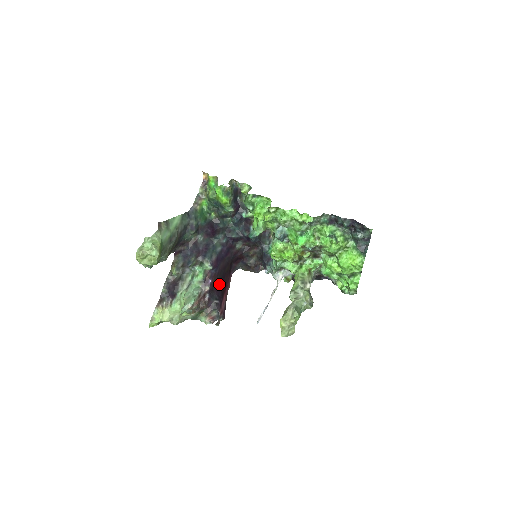
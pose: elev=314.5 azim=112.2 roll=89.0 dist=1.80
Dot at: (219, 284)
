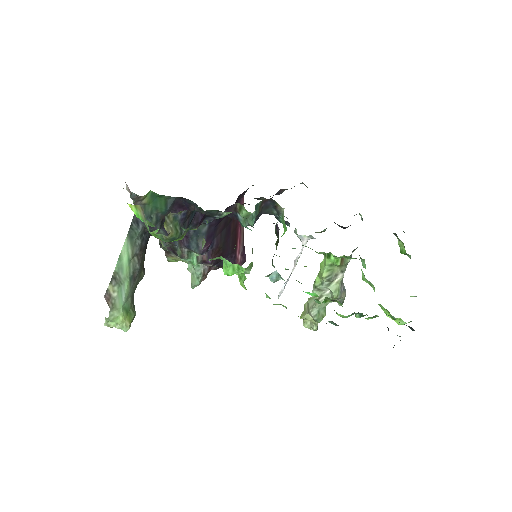
Dot at: (224, 248)
